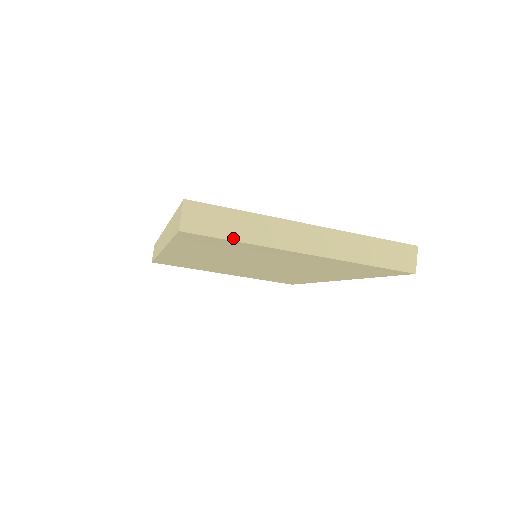
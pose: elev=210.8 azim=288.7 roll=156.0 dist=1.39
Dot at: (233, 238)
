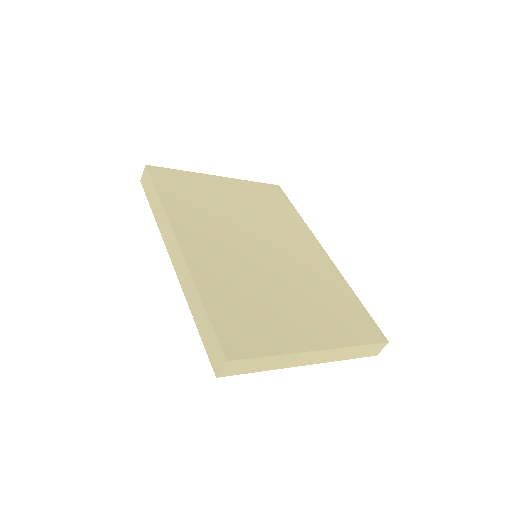
Dot at: (257, 371)
